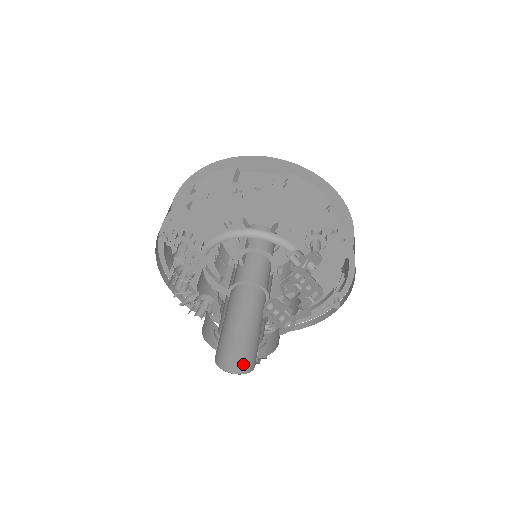
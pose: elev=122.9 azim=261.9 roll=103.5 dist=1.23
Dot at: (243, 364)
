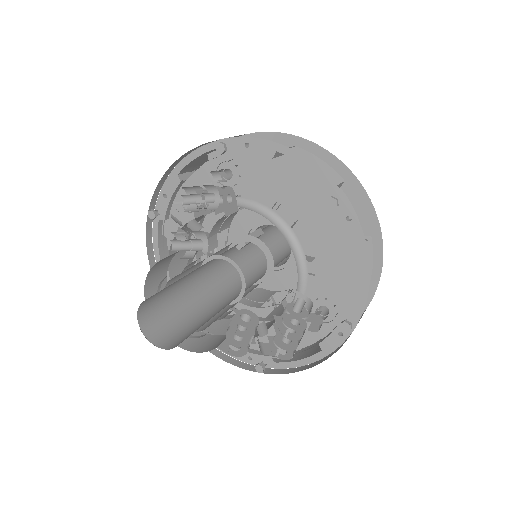
Dot at: (157, 331)
